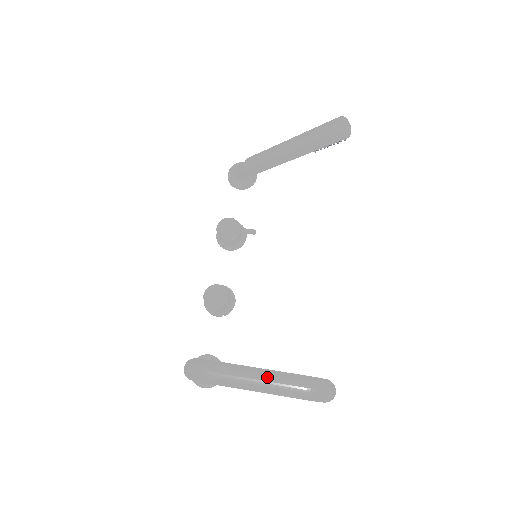
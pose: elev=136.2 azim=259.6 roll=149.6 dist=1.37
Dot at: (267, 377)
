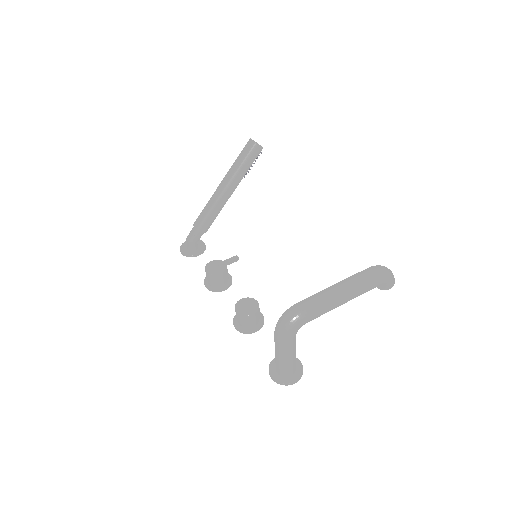
Dot at: (344, 281)
